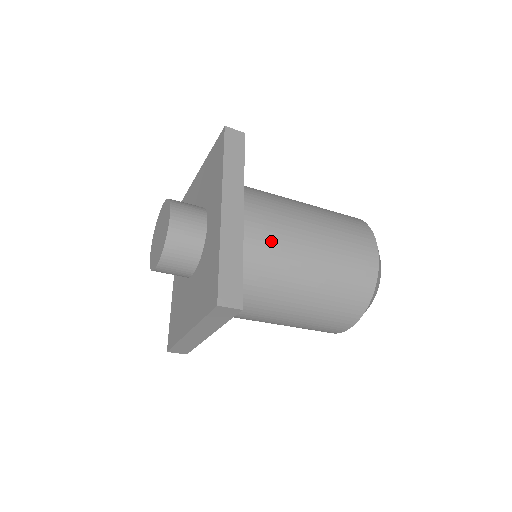
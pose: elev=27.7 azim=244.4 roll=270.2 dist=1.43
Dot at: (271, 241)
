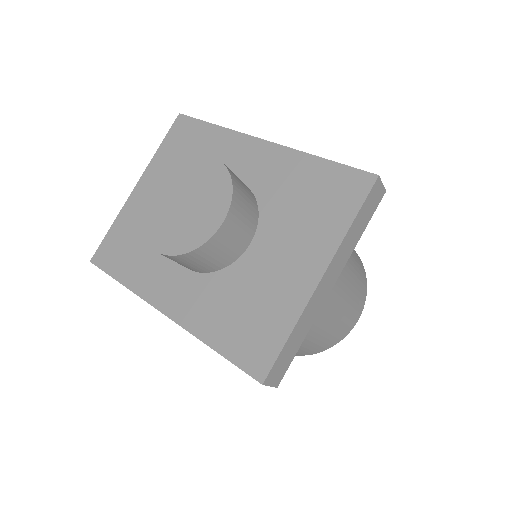
Dot at: occluded
